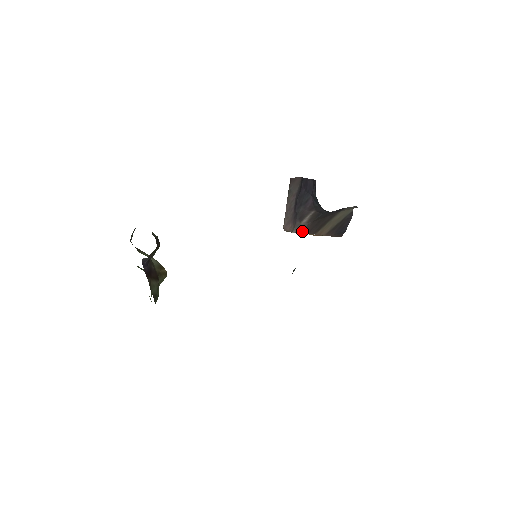
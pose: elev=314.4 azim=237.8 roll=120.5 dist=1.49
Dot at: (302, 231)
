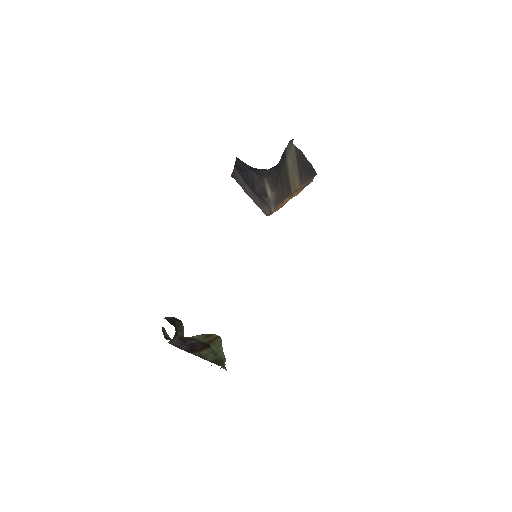
Dot at: (278, 202)
